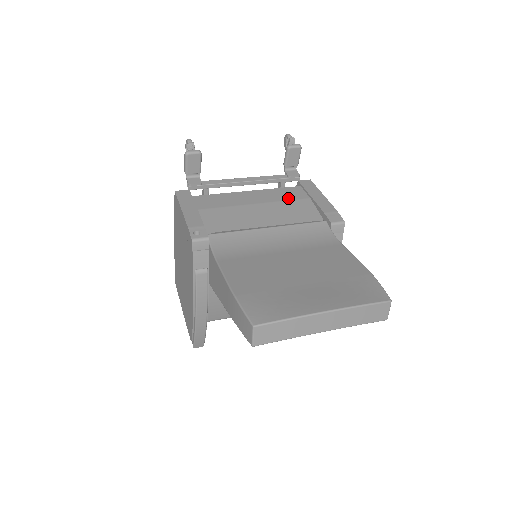
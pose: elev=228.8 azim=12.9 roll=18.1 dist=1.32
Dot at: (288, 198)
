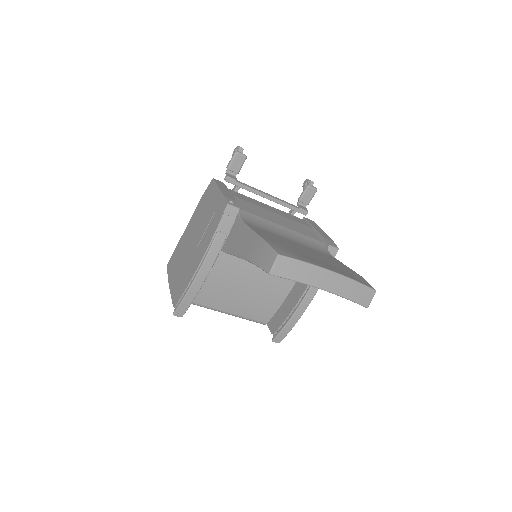
Dot at: (297, 221)
